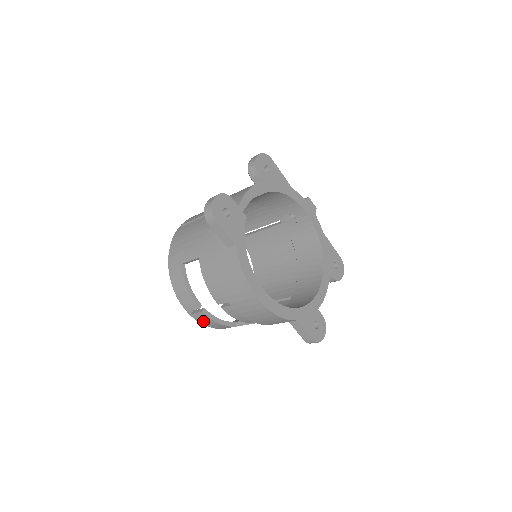
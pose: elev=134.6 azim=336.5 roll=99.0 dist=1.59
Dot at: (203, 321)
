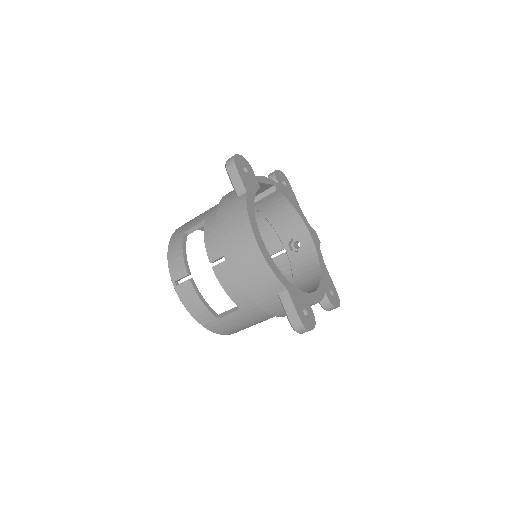
Dot at: (186, 297)
